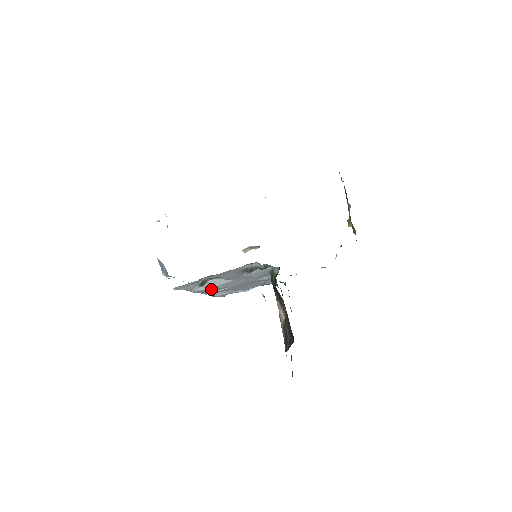
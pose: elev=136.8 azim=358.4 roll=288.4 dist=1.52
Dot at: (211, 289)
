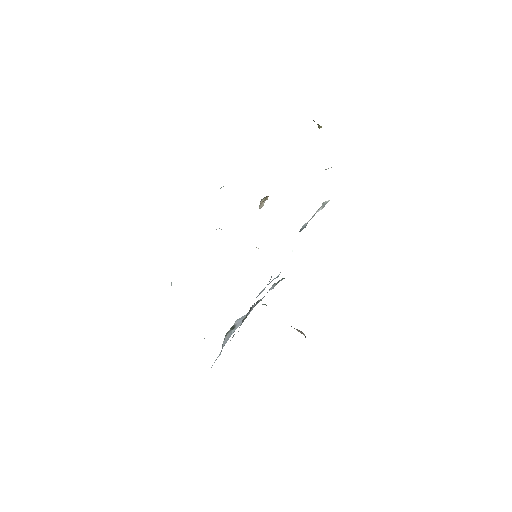
Dot at: occluded
